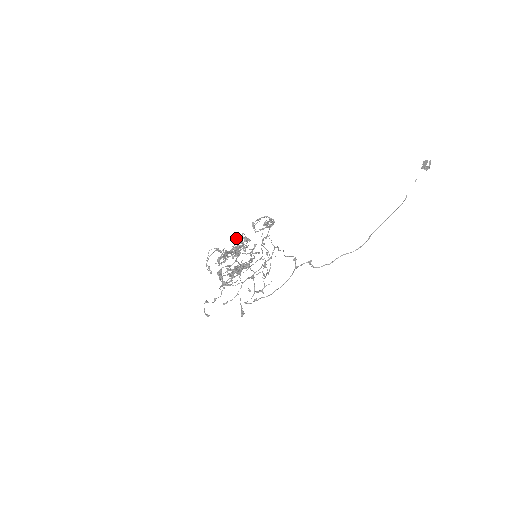
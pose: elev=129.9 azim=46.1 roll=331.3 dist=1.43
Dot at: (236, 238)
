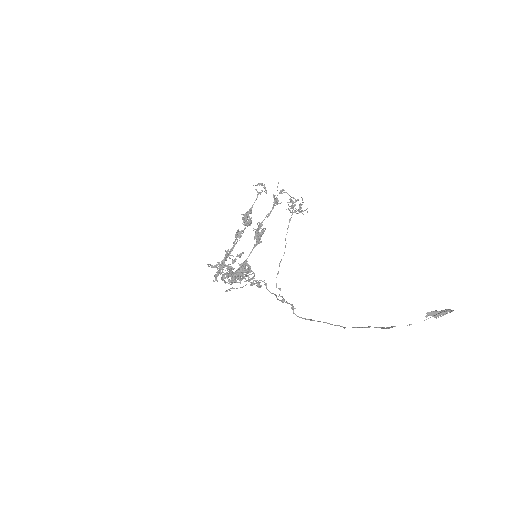
Dot at: (222, 265)
